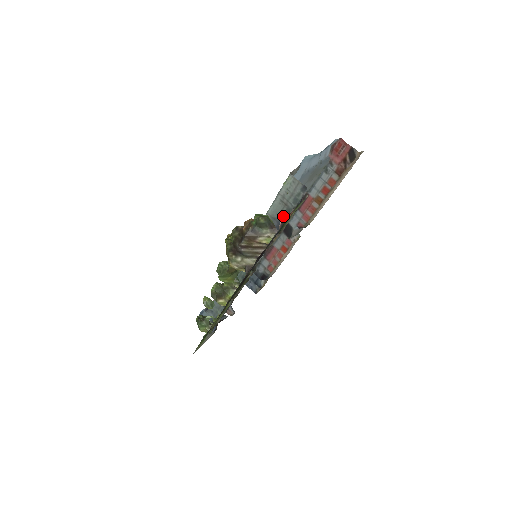
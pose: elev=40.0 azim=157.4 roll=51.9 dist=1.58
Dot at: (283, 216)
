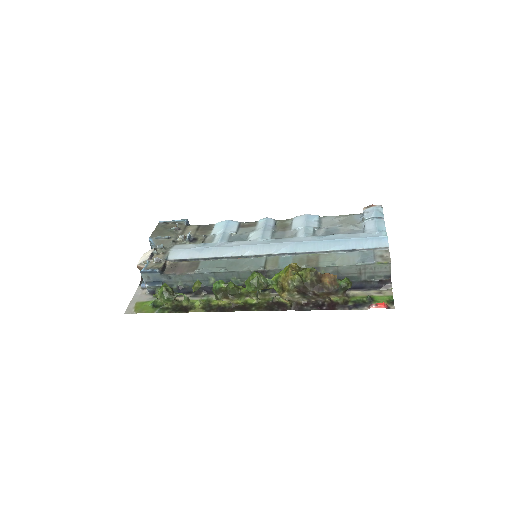
Dot at: (381, 306)
